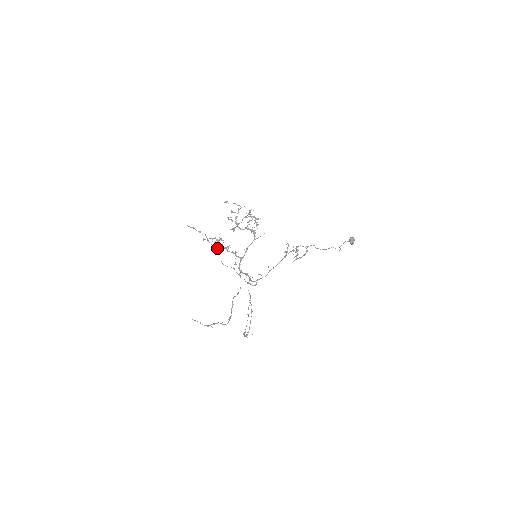
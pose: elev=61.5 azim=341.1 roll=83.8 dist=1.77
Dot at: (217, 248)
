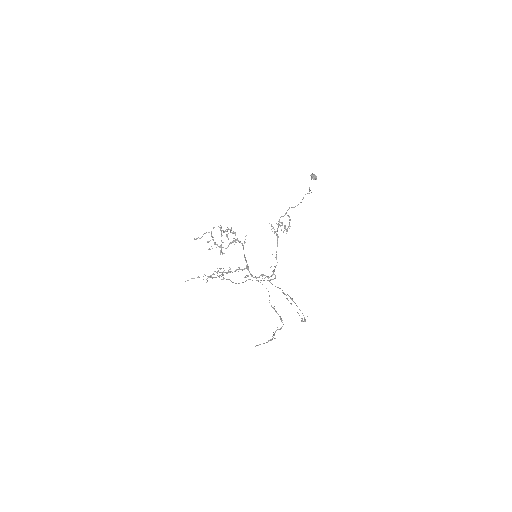
Dot at: (223, 278)
